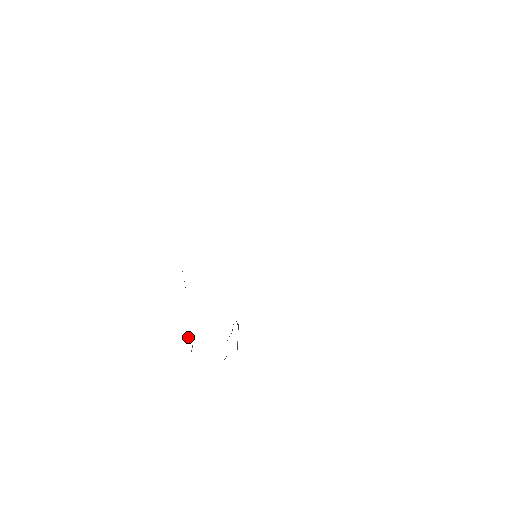
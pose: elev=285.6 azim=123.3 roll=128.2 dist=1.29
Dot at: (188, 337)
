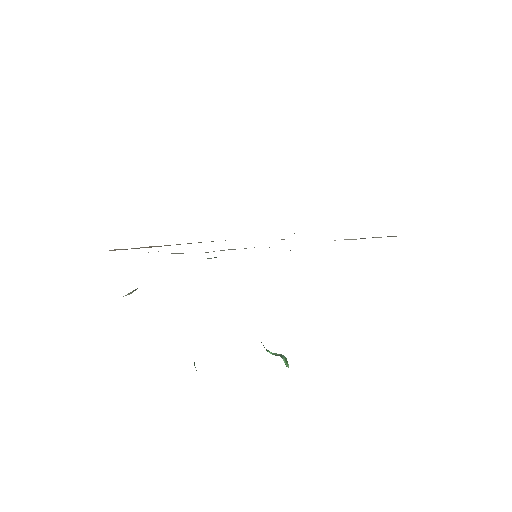
Dot at: (276, 355)
